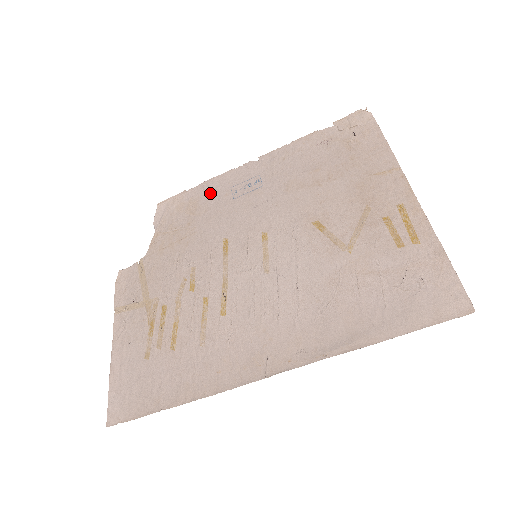
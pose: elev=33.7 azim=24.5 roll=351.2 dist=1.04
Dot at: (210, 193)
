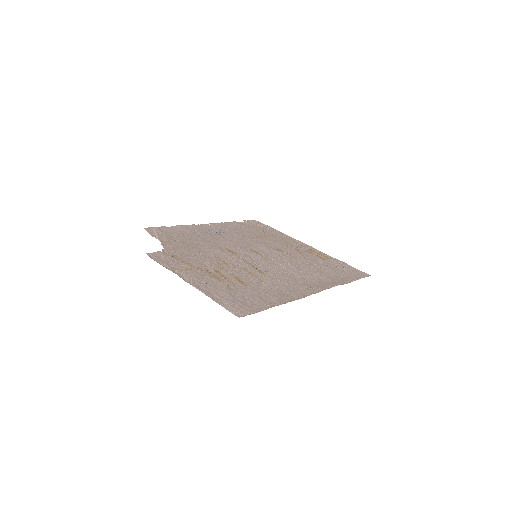
Dot at: (188, 230)
